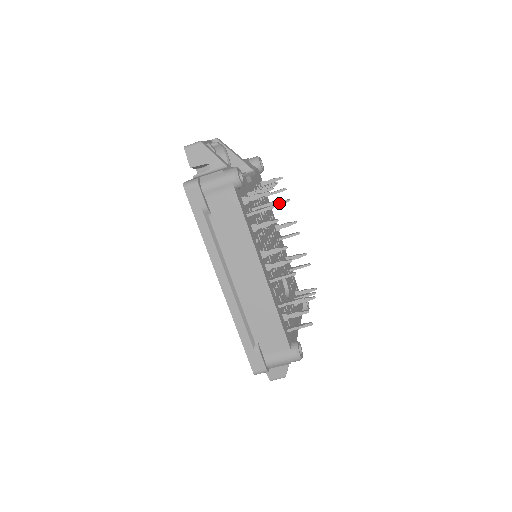
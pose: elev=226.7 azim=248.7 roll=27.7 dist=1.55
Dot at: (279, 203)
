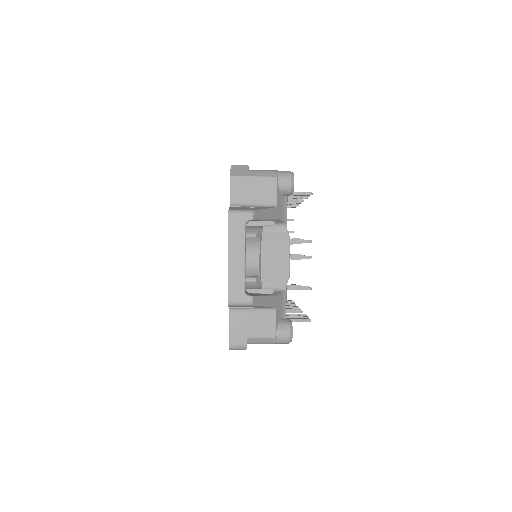
Dot at: occluded
